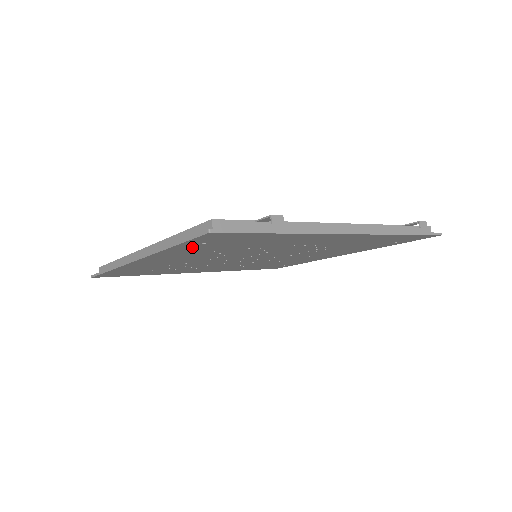
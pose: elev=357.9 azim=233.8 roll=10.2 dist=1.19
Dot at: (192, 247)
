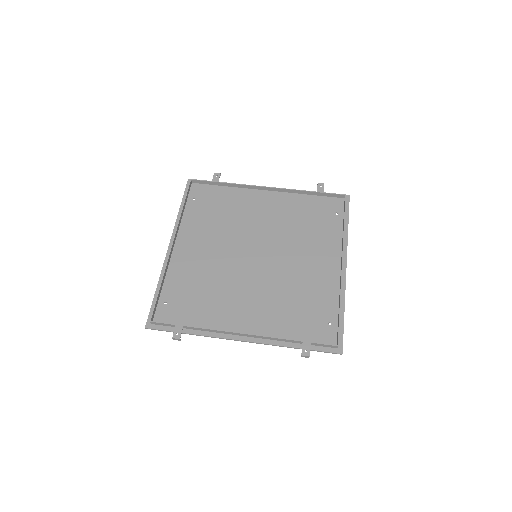
Dot at: (169, 292)
